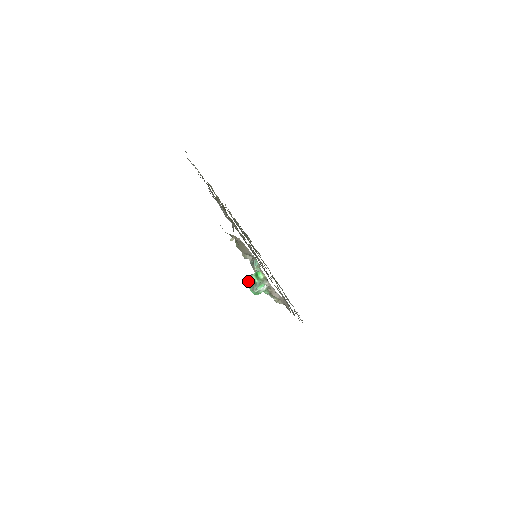
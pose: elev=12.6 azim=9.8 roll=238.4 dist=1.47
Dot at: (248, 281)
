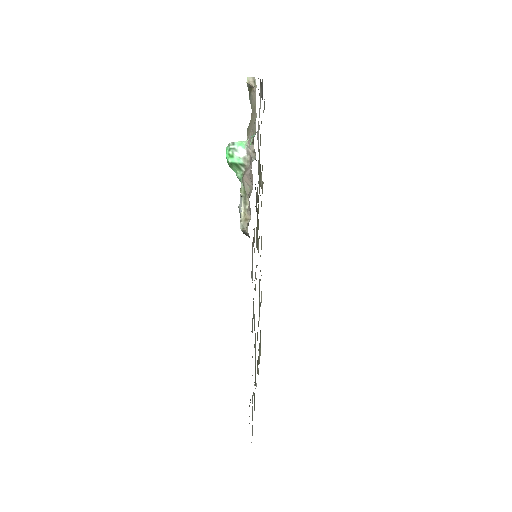
Dot at: occluded
